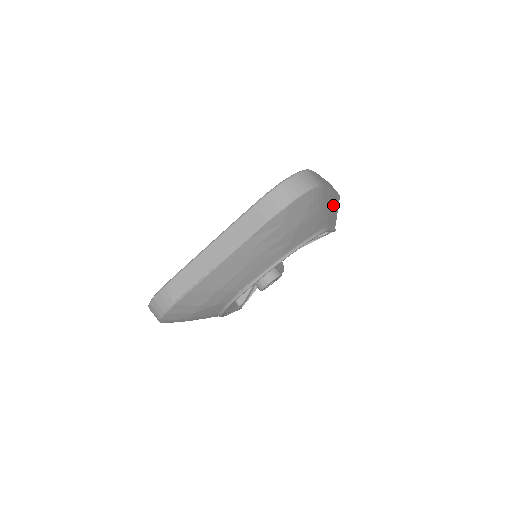
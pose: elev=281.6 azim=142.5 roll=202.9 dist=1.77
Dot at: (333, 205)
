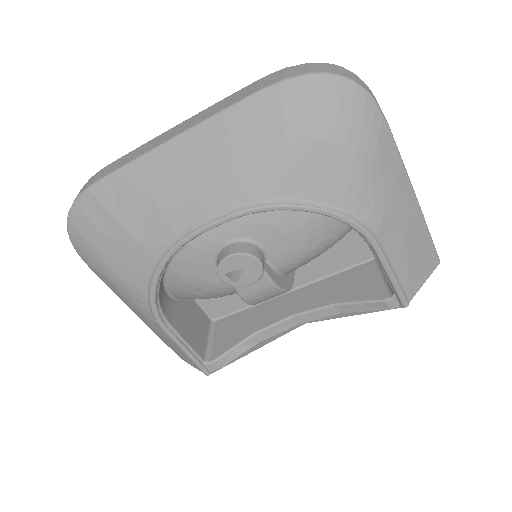
Dot at: (409, 226)
